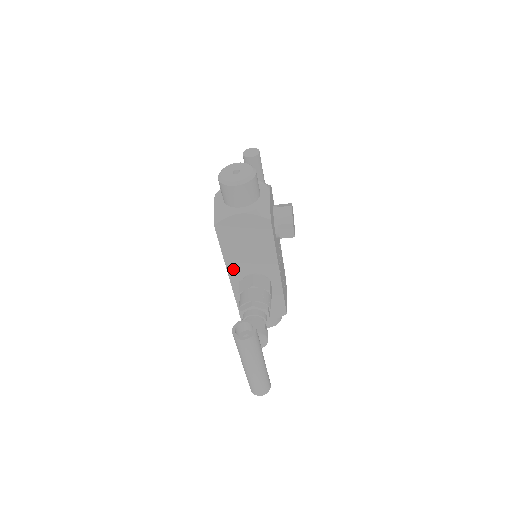
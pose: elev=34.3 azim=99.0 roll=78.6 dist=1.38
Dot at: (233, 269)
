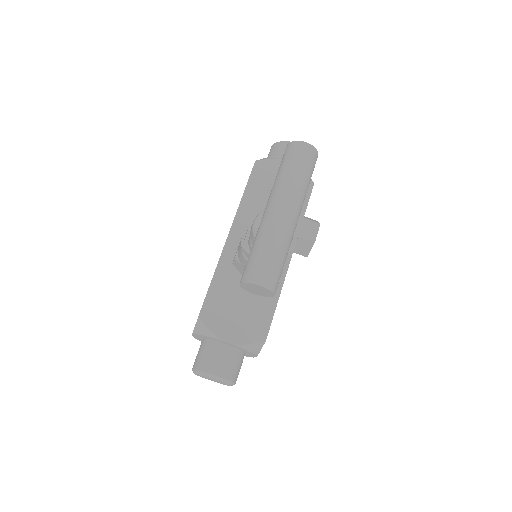
Dot at: (240, 226)
